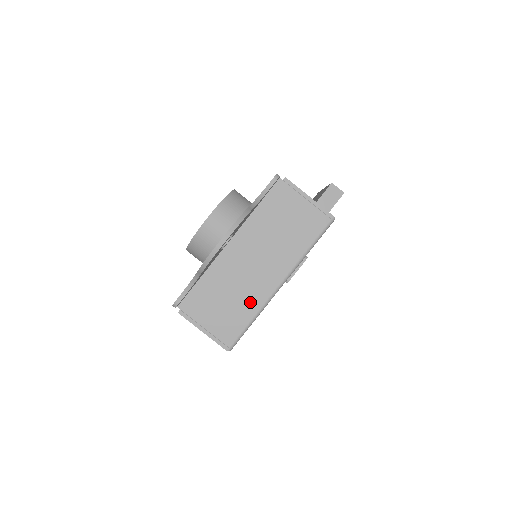
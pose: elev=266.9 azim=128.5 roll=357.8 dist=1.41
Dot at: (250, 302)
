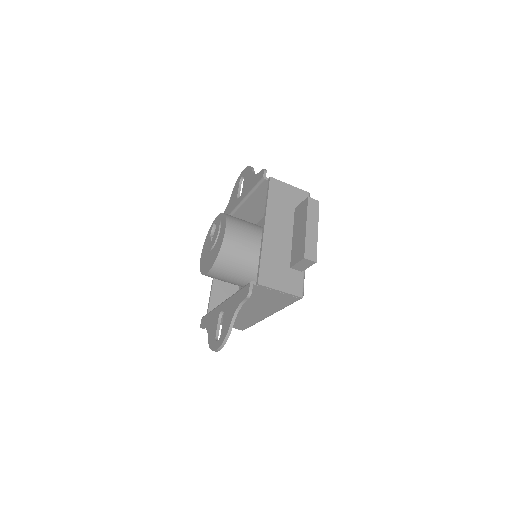
Dot at: (251, 320)
